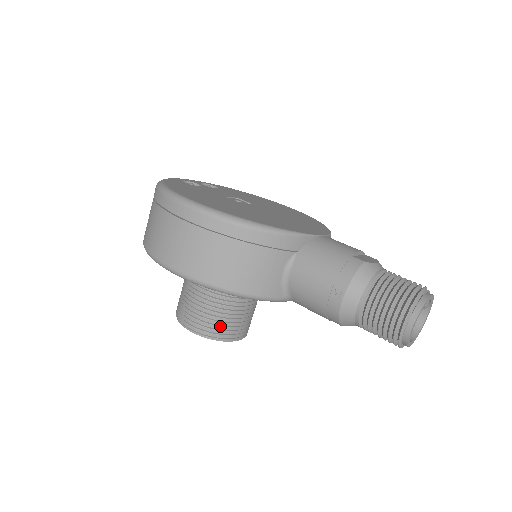
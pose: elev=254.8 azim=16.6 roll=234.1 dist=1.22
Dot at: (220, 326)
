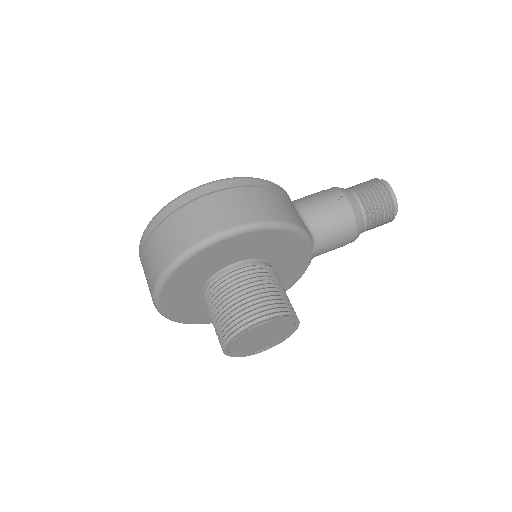
Dot at: (282, 303)
